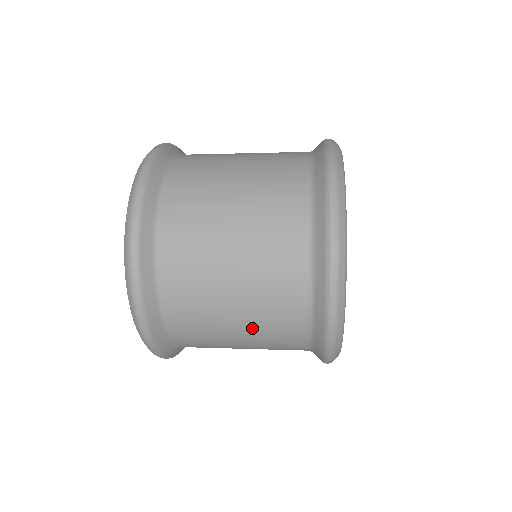
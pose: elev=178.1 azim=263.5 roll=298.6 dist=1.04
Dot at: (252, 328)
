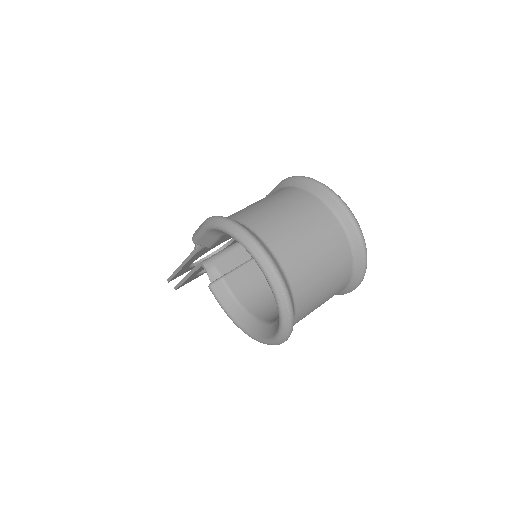
Dot at: occluded
